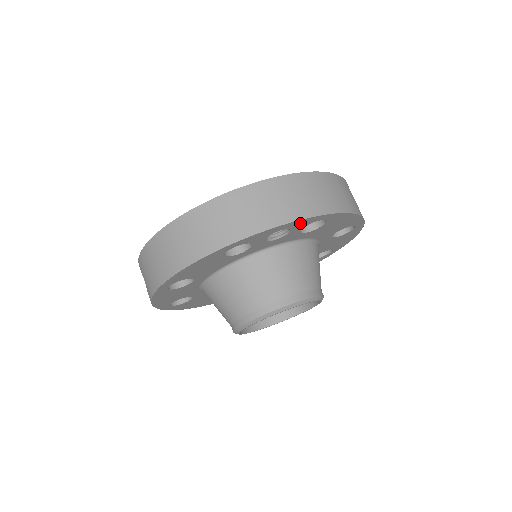
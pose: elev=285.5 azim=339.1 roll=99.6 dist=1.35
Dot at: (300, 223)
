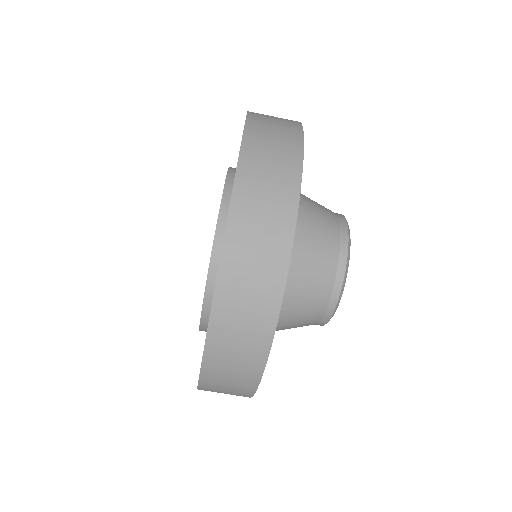
Dot at: occluded
